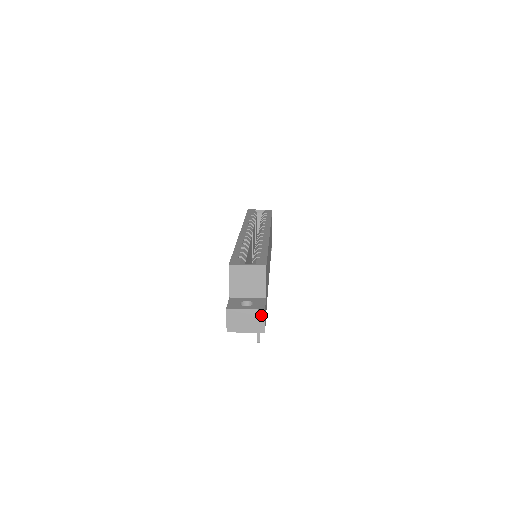
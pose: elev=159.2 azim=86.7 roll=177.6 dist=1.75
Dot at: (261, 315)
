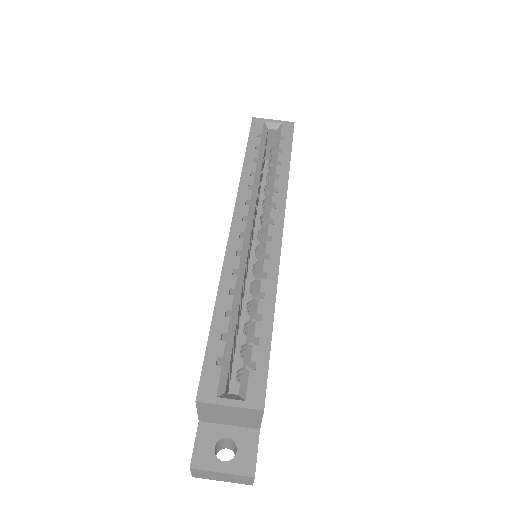
Dot at: (248, 478)
